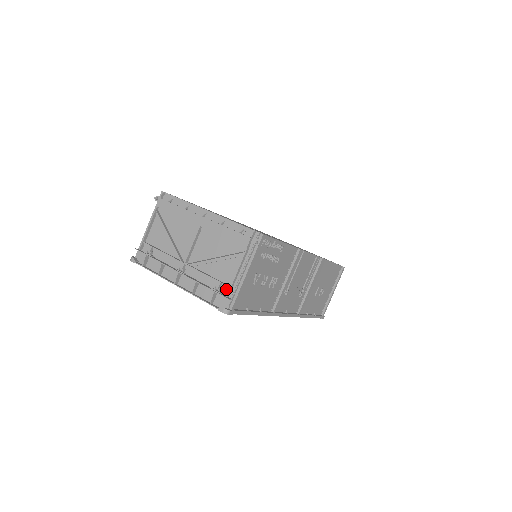
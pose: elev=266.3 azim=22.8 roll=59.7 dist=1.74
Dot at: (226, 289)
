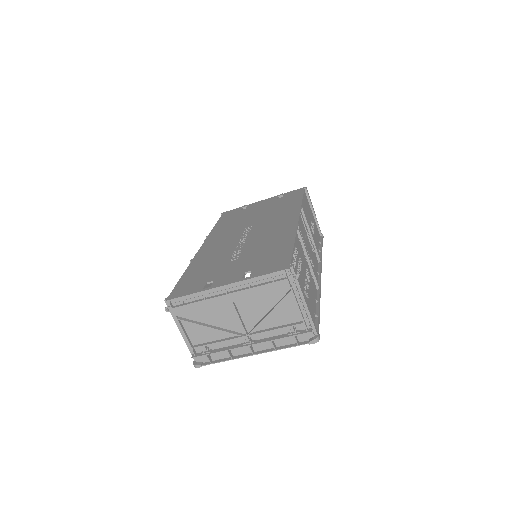
Dot at: (300, 325)
